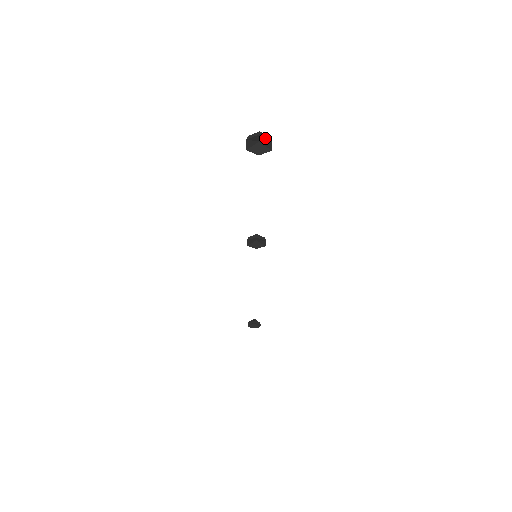
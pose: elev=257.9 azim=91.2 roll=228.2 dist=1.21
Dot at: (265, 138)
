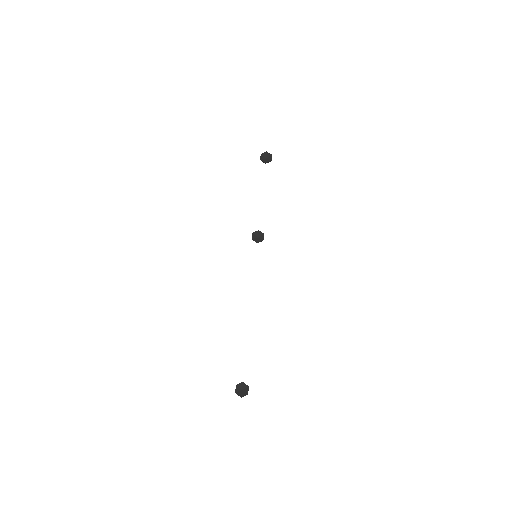
Dot at: (269, 154)
